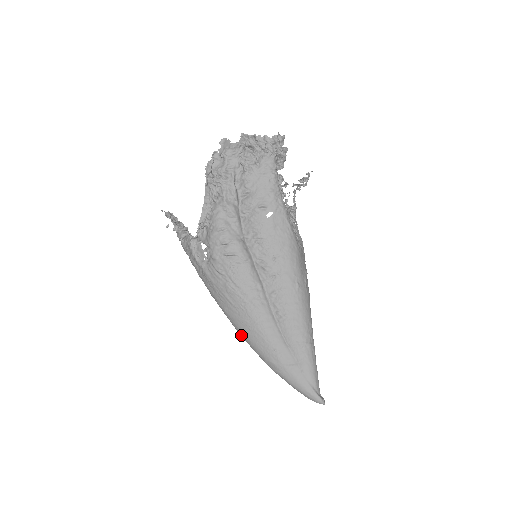
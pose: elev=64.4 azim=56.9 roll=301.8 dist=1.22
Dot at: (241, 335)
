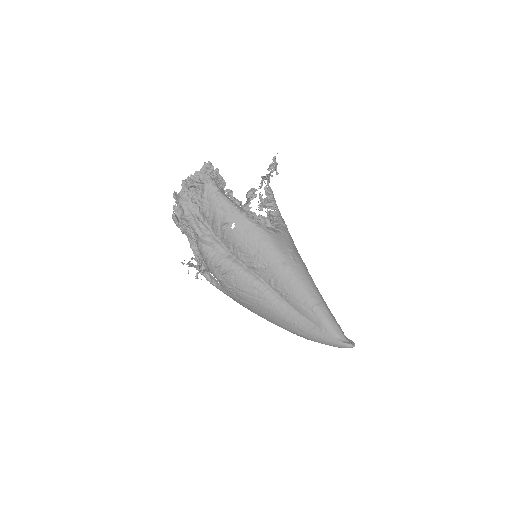
Dot at: (273, 323)
